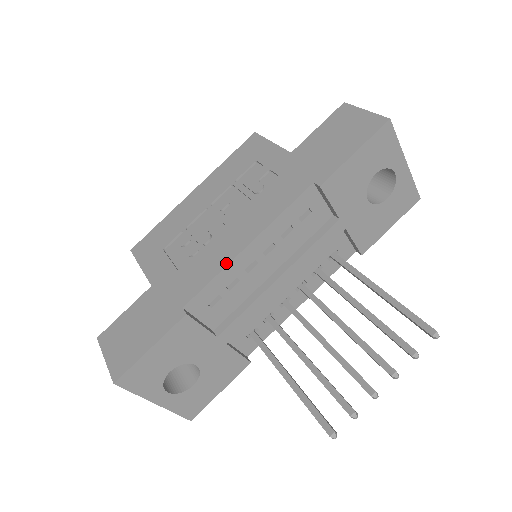
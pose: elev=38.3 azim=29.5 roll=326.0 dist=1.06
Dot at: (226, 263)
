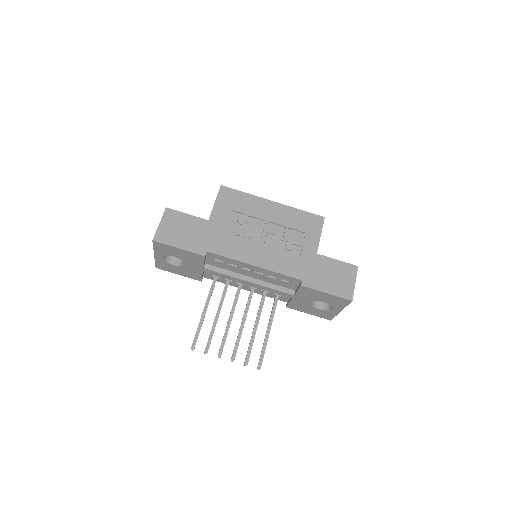
Dot at: (240, 260)
